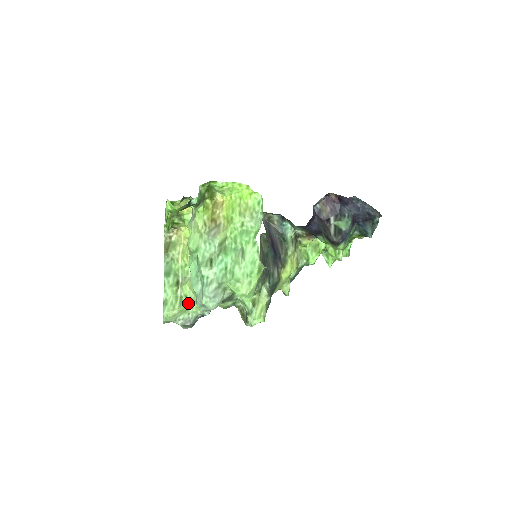
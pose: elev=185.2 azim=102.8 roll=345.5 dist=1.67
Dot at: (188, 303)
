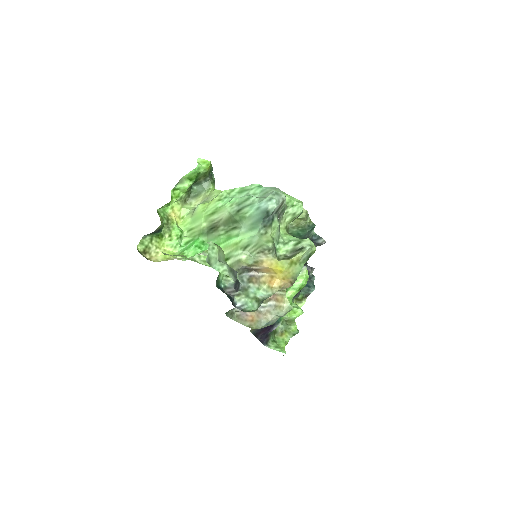
Dot at: occluded
